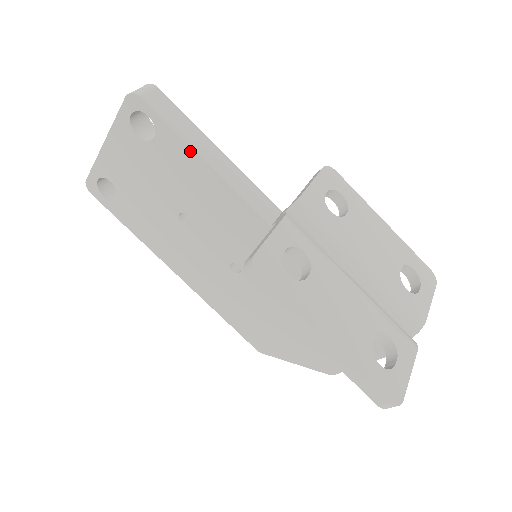
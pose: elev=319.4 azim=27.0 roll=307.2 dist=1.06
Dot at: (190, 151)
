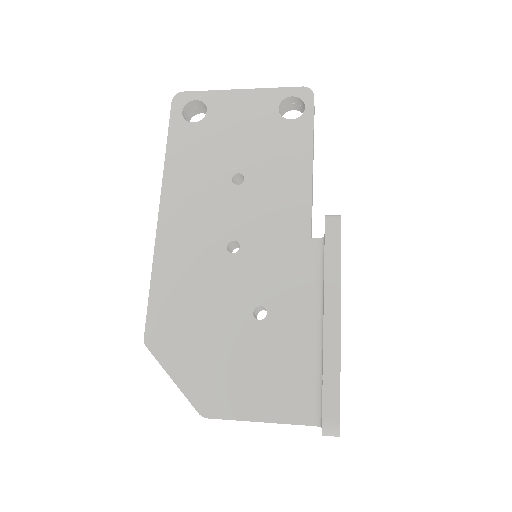
Dot at: (309, 148)
